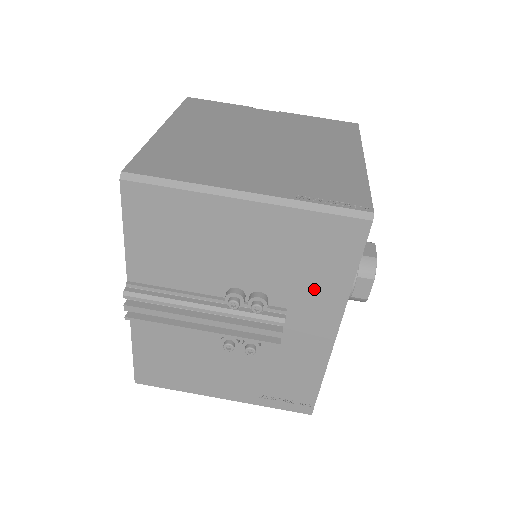
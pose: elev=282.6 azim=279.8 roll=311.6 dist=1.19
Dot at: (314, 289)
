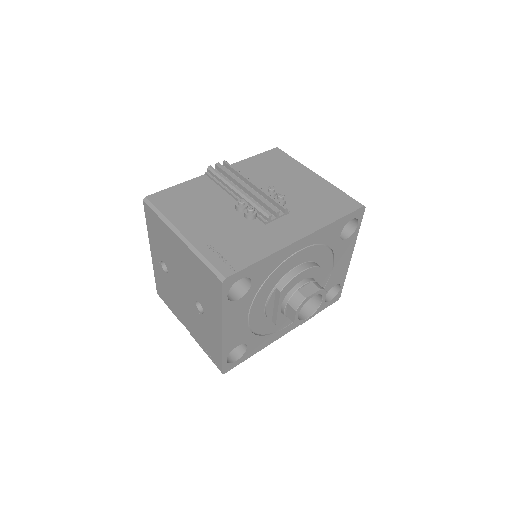
Dot at: (313, 213)
